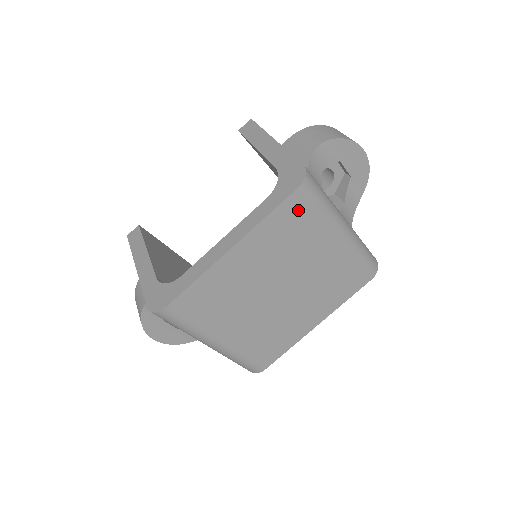
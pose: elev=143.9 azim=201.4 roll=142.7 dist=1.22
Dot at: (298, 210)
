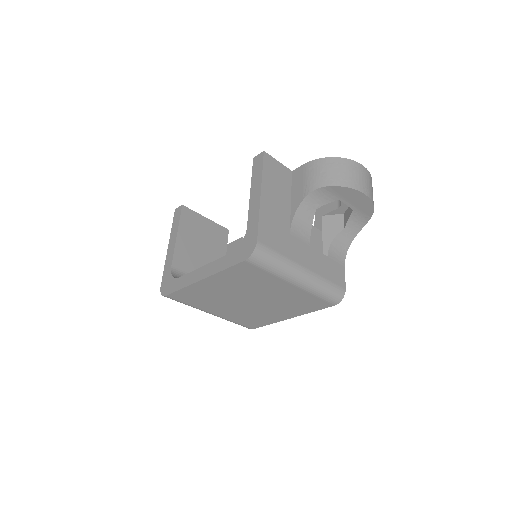
Dot at: (250, 269)
